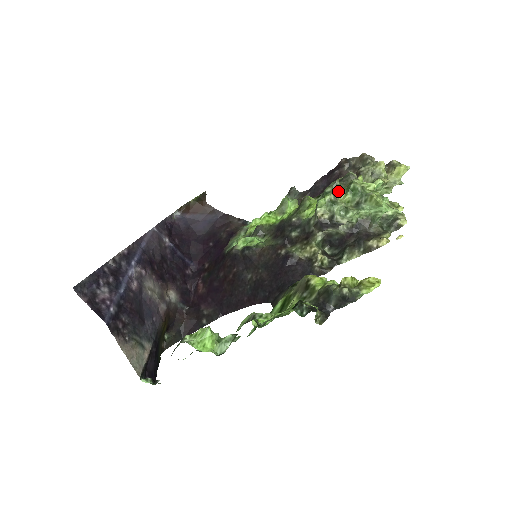
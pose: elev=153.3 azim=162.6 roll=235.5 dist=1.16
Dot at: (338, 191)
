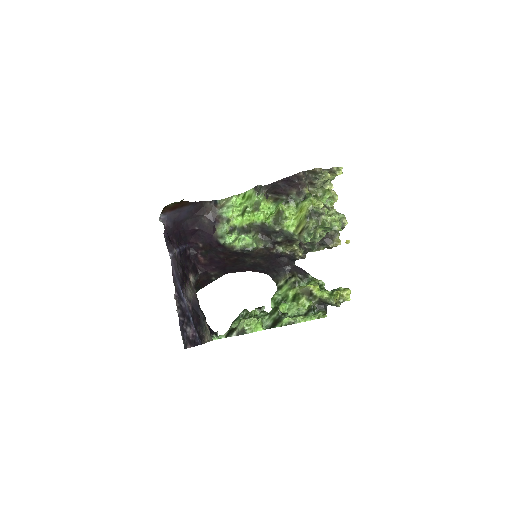
Dot at: (316, 229)
